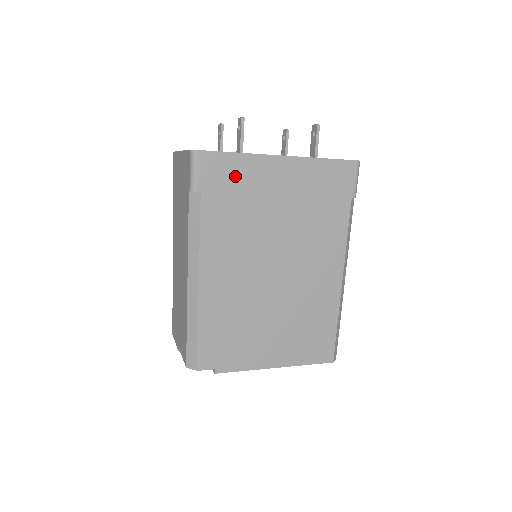
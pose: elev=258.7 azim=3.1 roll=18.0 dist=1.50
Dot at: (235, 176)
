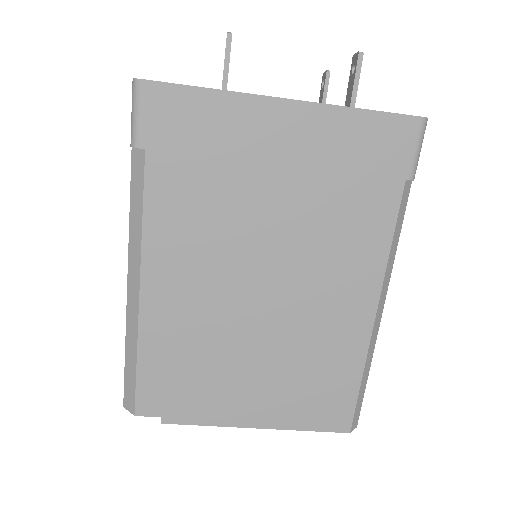
Dot at: (203, 127)
